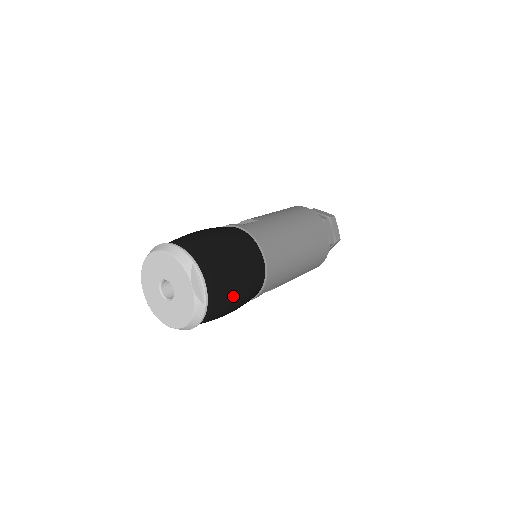
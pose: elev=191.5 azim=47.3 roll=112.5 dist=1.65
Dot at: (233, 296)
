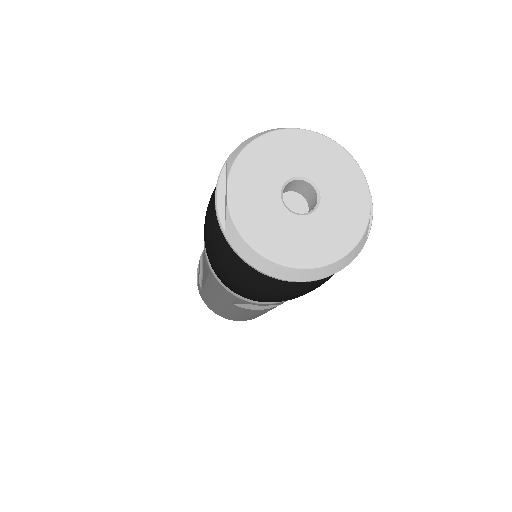
Dot at: occluded
